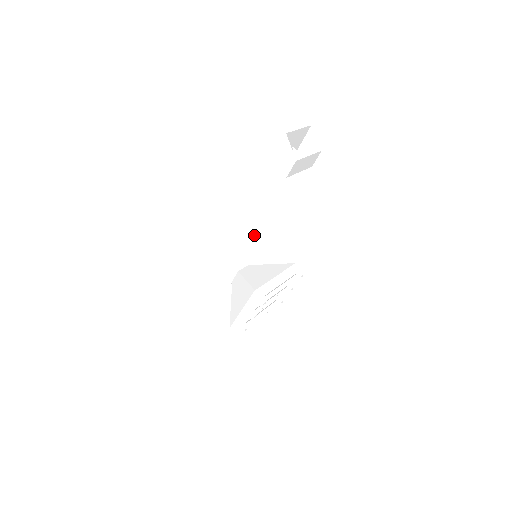
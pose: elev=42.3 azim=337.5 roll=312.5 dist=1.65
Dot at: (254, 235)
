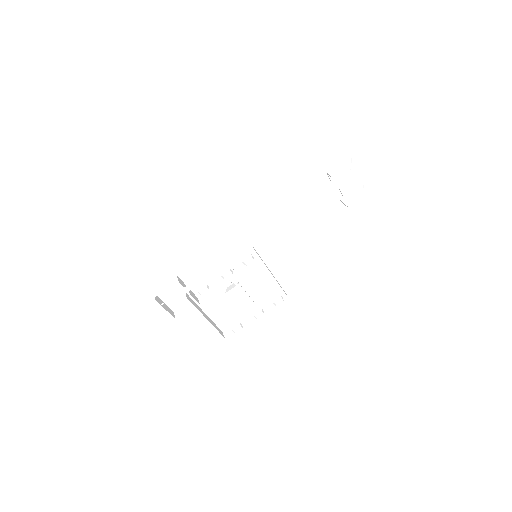
Dot at: (271, 231)
